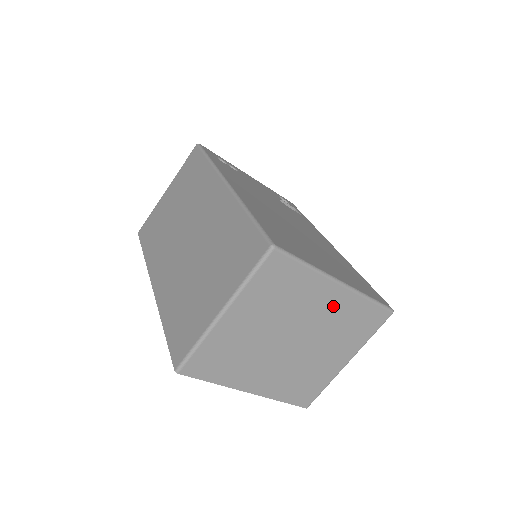
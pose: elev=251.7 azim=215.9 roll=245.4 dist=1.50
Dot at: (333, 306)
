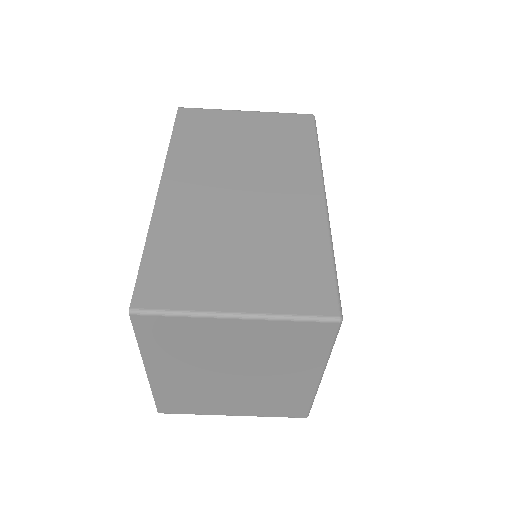
Dot at: (292, 383)
